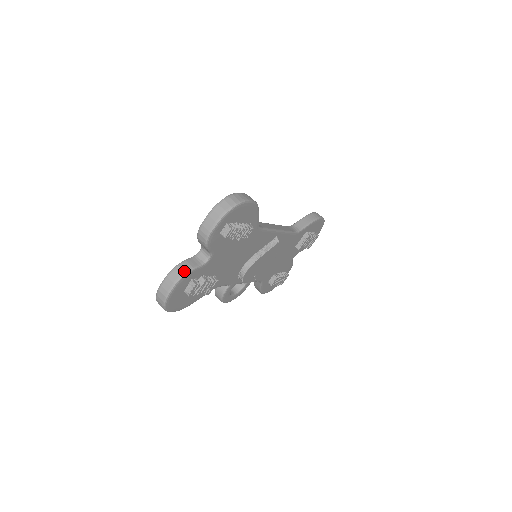
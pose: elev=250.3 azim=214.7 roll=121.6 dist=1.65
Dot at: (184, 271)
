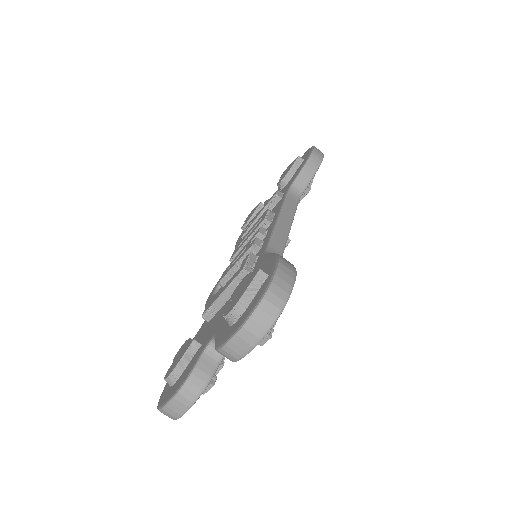
Dot at: (200, 388)
